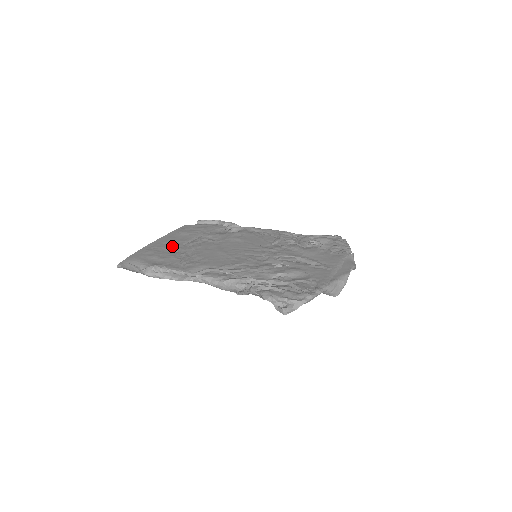
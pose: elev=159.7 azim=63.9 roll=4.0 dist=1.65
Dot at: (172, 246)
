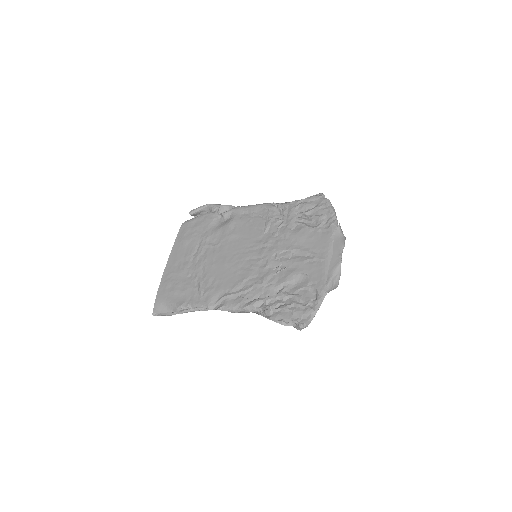
Dot at: (183, 269)
